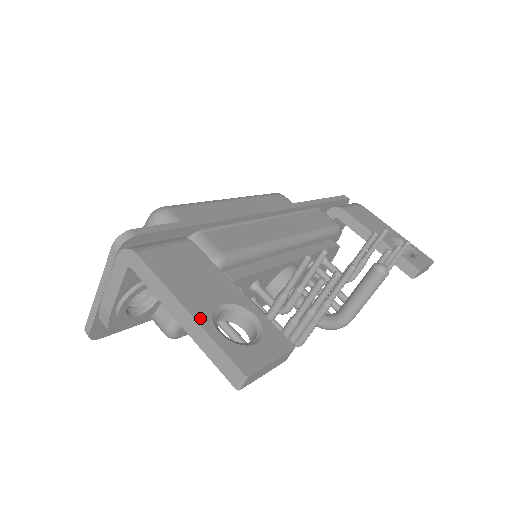
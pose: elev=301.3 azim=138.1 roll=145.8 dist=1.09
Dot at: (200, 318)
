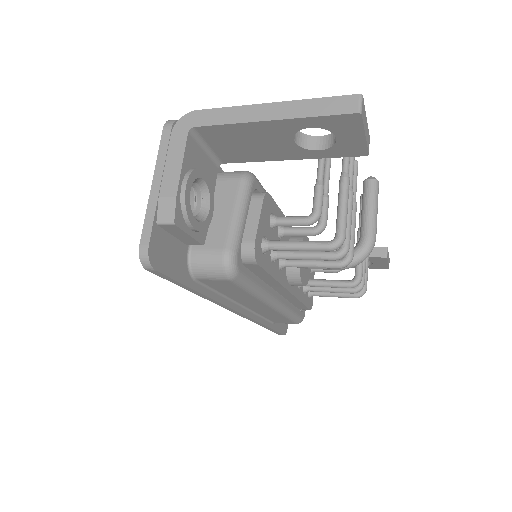
Dot at: (288, 104)
